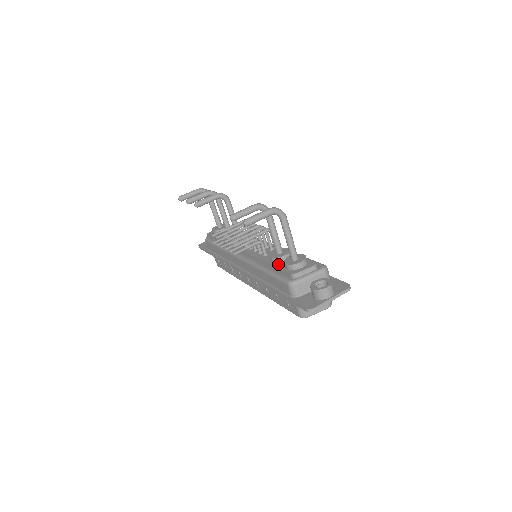
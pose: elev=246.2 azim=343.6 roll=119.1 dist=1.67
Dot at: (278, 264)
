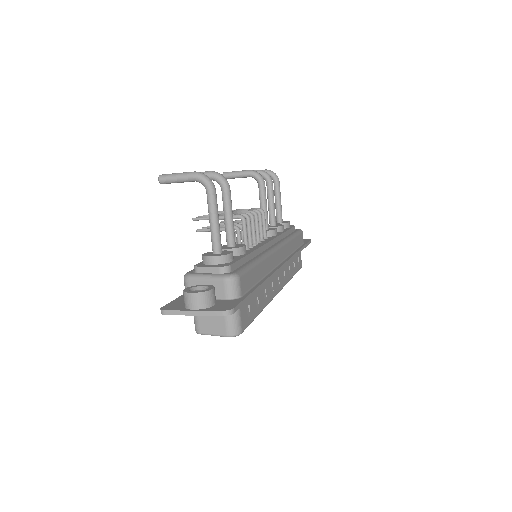
Dot at: occluded
